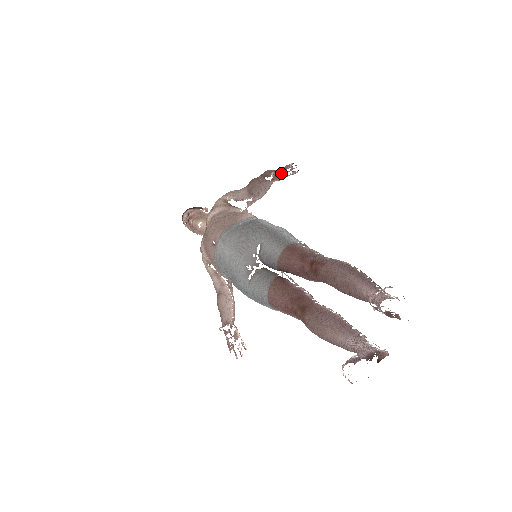
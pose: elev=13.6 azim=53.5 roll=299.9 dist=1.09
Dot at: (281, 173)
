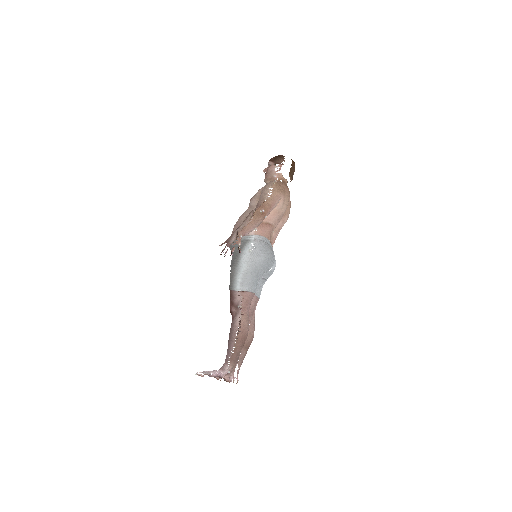
Dot at: occluded
